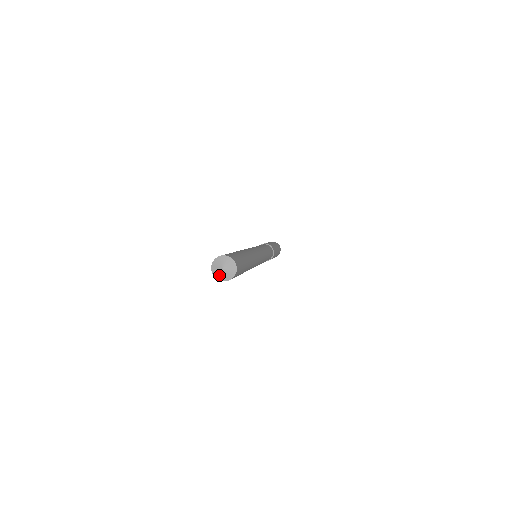
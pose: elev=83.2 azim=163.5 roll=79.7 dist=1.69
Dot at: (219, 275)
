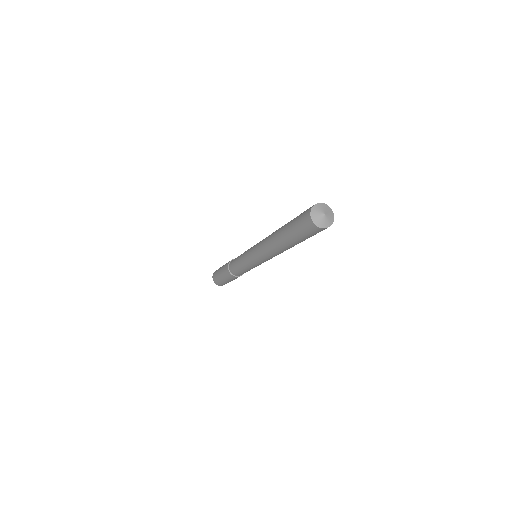
Dot at: (325, 223)
